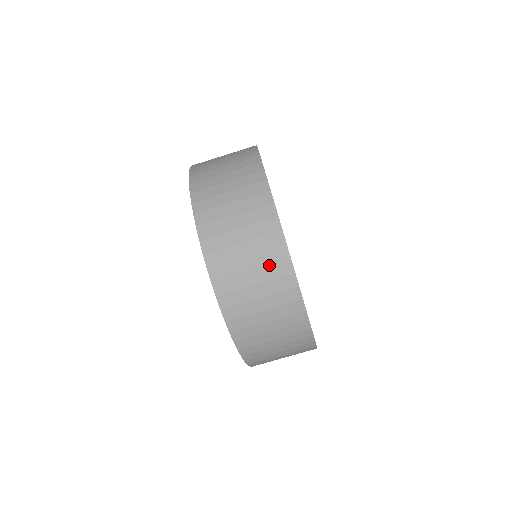
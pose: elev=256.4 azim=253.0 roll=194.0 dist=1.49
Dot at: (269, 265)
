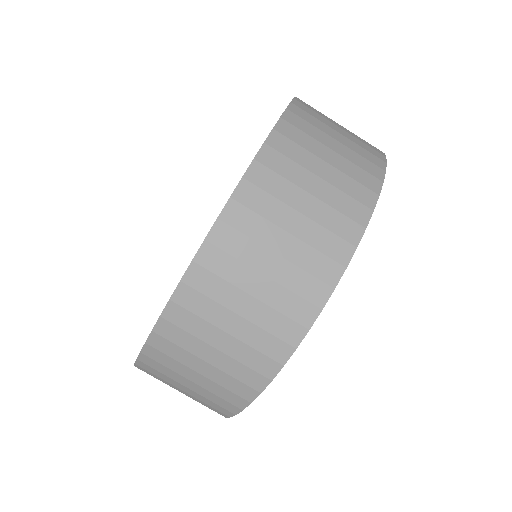
Dot at: (232, 376)
